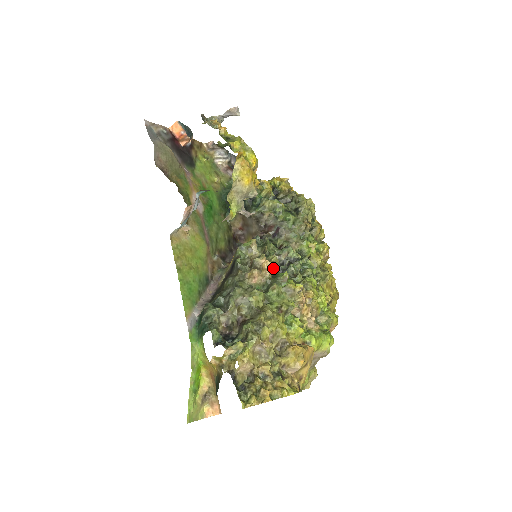
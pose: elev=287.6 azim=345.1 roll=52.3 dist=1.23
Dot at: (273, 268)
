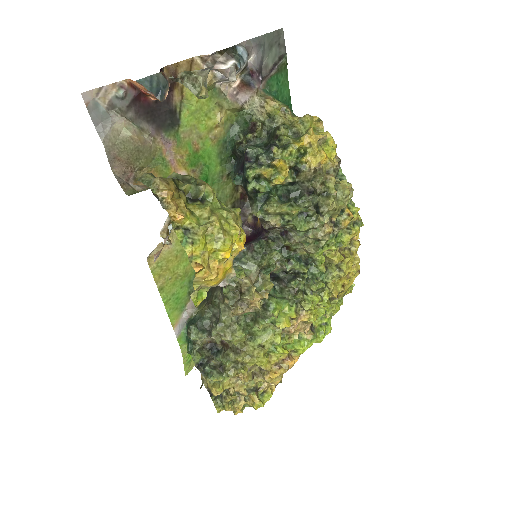
Dot at: (266, 296)
